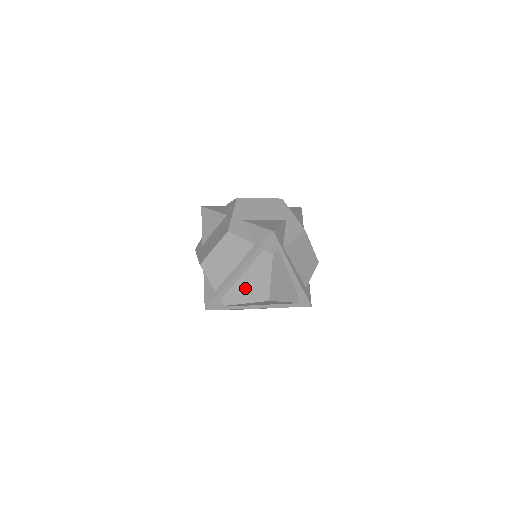
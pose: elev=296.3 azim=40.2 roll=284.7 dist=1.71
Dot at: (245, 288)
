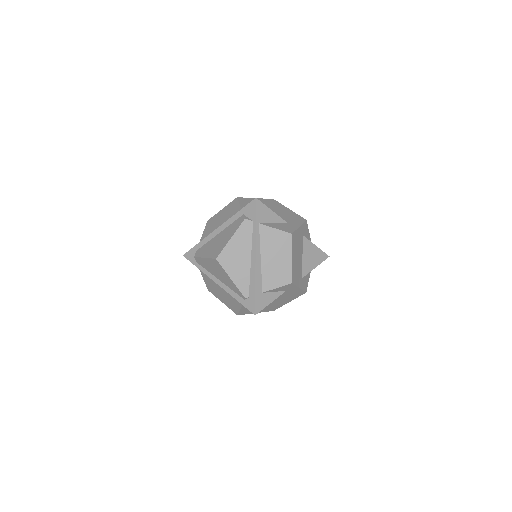
Dot at: (213, 244)
